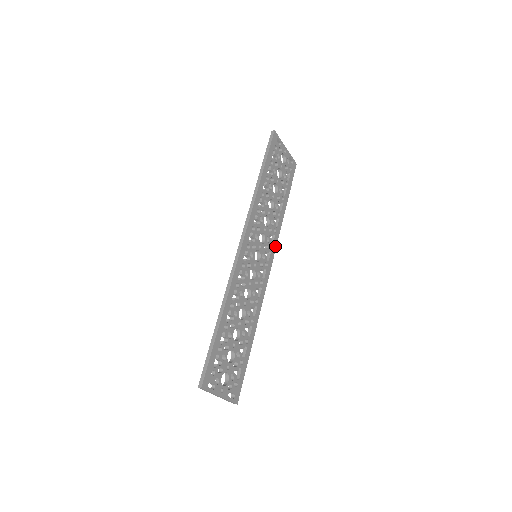
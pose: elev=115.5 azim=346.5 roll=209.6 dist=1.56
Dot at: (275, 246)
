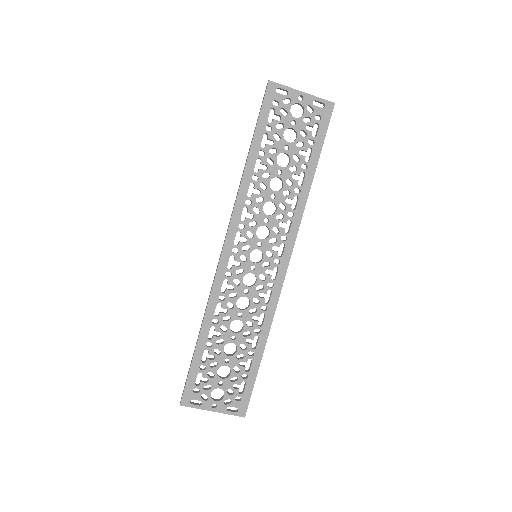
Dot at: (295, 234)
